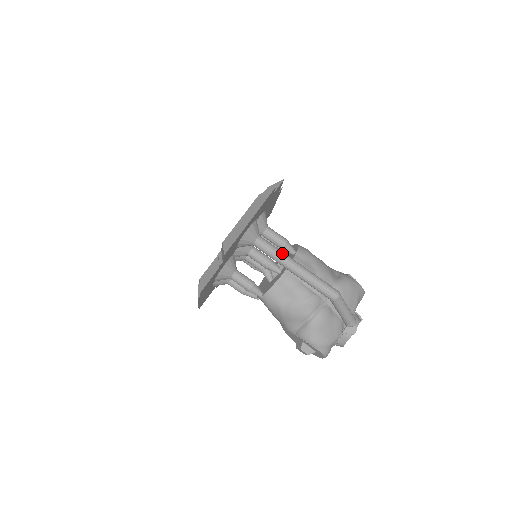
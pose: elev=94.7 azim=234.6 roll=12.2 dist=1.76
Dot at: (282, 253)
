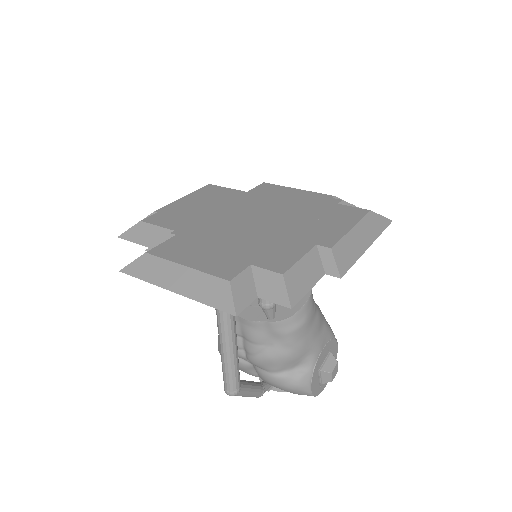
Dot at: (225, 318)
